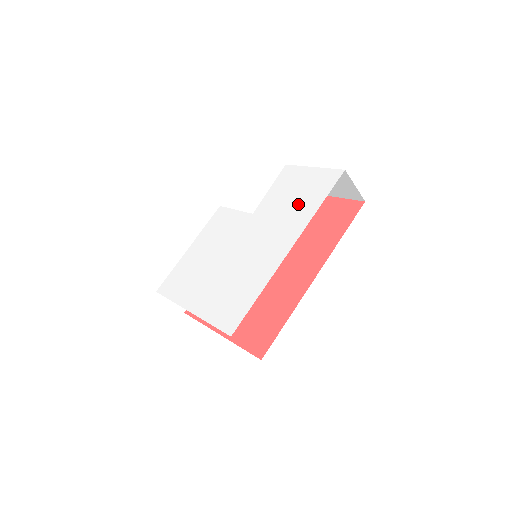
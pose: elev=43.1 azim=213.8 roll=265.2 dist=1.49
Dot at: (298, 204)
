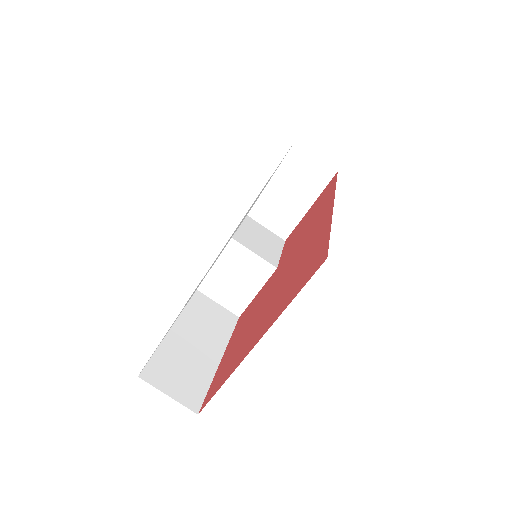
Dot at: occluded
